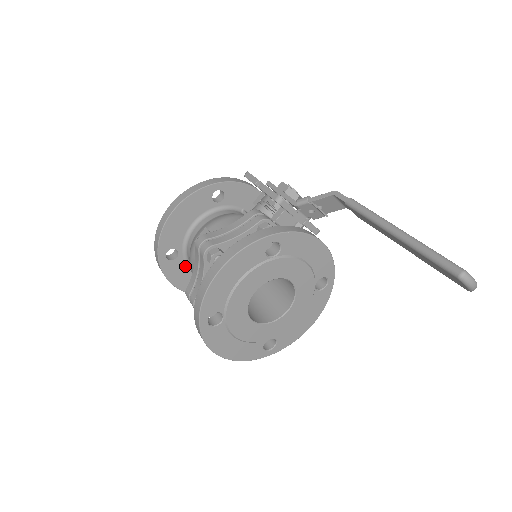
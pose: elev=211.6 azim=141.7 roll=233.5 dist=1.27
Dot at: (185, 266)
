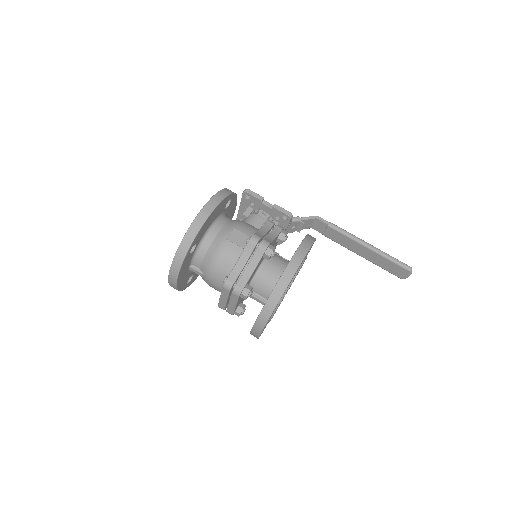
Dot at: (190, 261)
